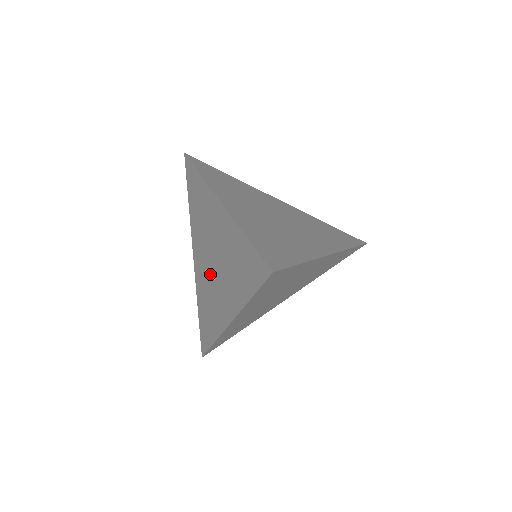
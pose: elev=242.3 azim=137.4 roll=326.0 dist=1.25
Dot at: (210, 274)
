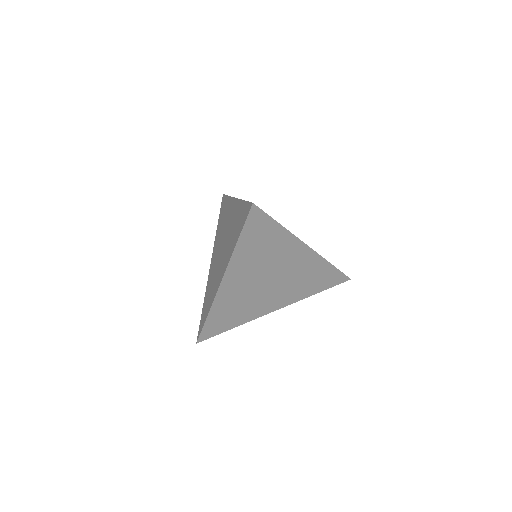
Dot at: (218, 260)
